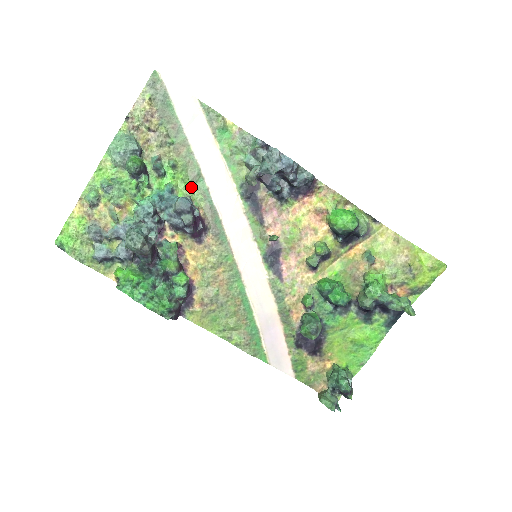
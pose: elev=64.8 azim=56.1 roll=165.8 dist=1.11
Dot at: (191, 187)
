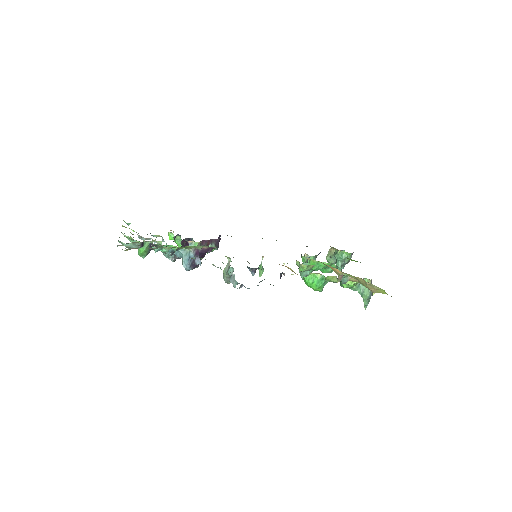
Dot at: (190, 246)
